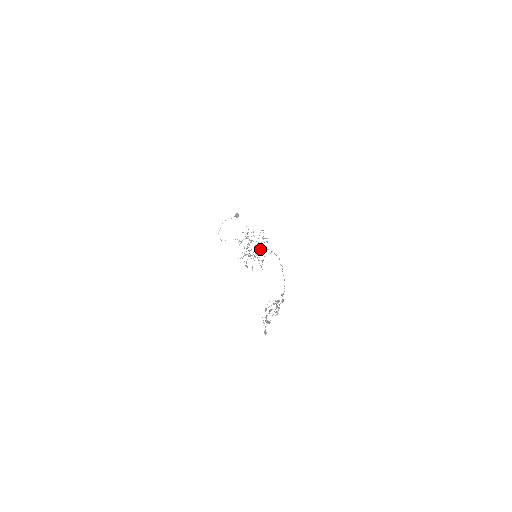
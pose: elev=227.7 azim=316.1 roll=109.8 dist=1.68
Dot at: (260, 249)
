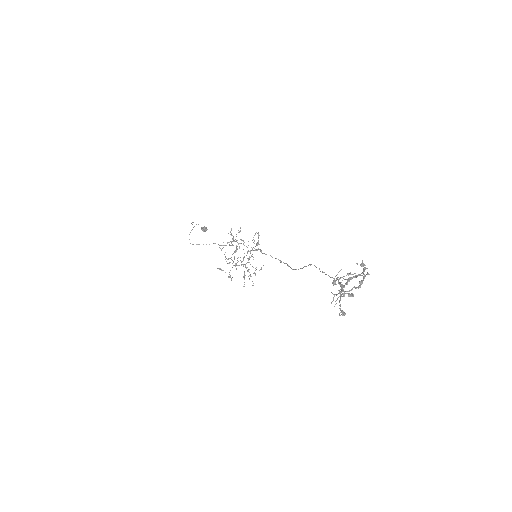
Dot at: occluded
